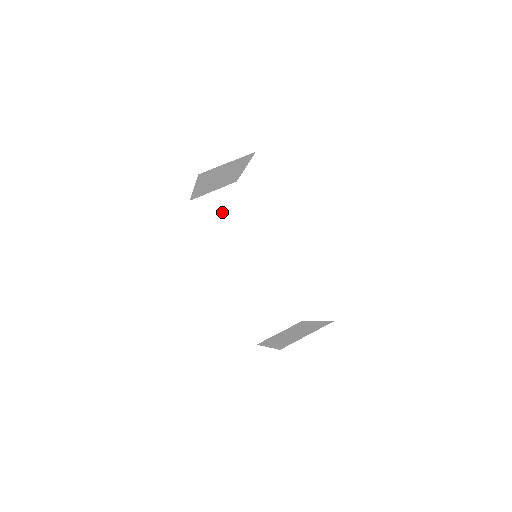
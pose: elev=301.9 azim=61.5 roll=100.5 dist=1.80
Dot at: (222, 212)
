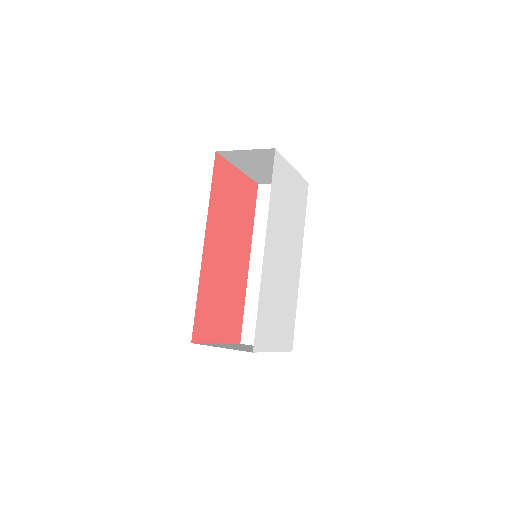
Dot at: occluded
